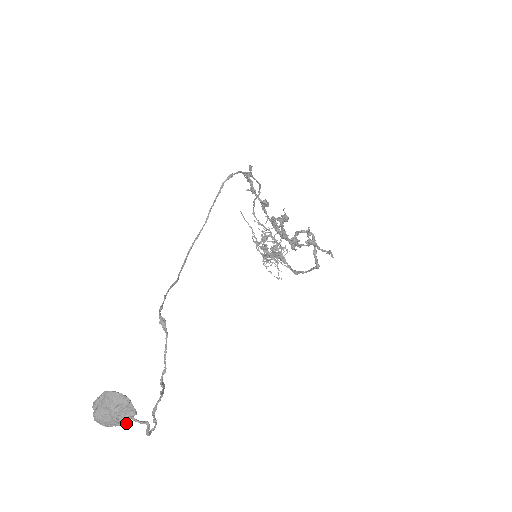
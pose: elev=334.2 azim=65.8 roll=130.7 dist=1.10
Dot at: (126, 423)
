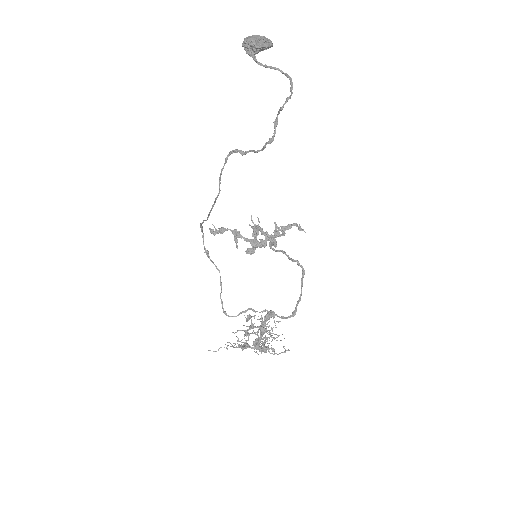
Dot at: (271, 44)
